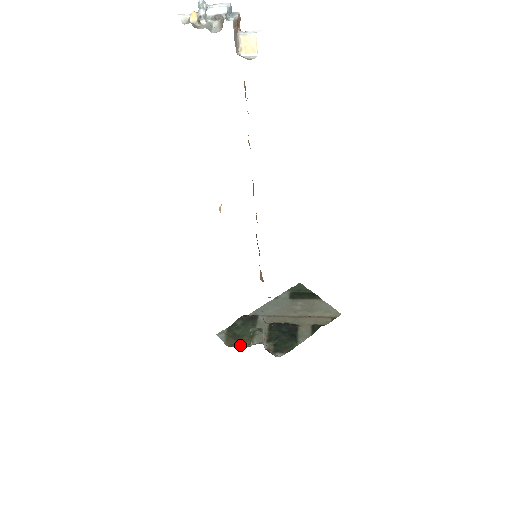
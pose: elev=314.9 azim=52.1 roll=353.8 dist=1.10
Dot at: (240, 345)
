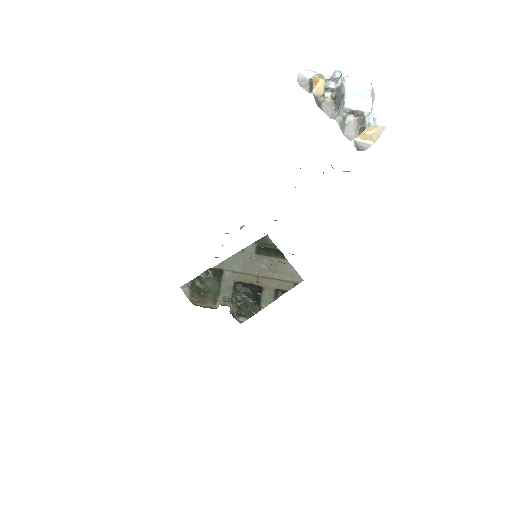
Dot at: (205, 305)
